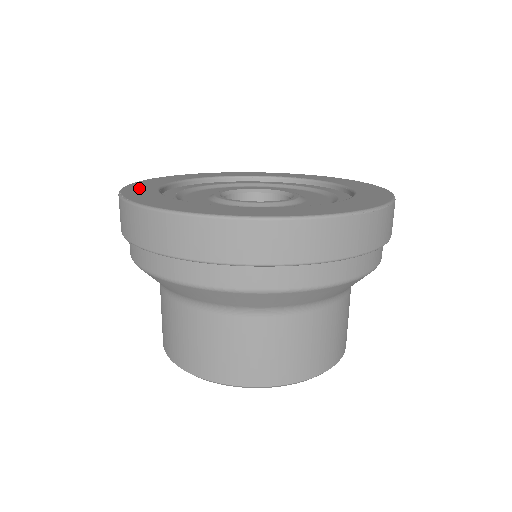
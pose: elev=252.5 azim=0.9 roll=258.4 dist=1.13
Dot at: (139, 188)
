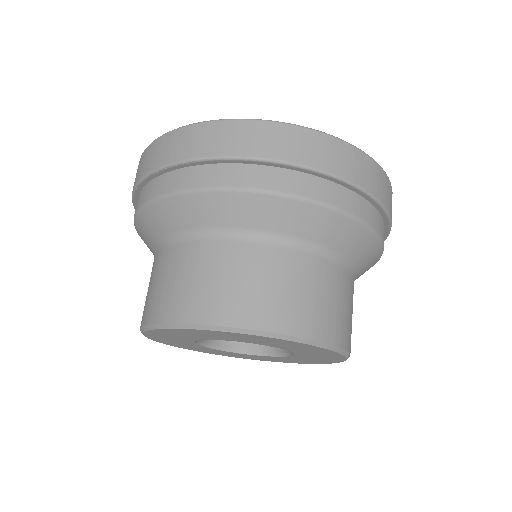
Dot at: occluded
